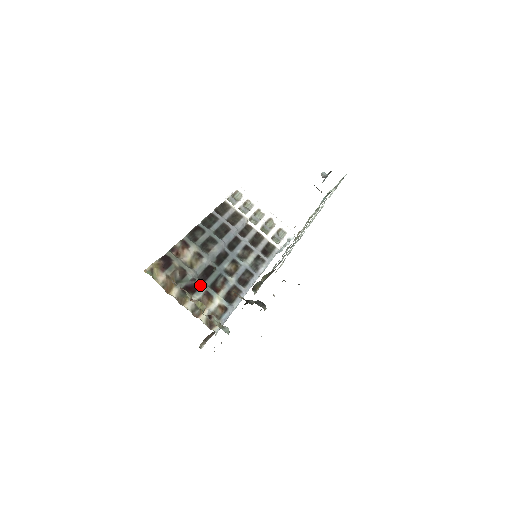
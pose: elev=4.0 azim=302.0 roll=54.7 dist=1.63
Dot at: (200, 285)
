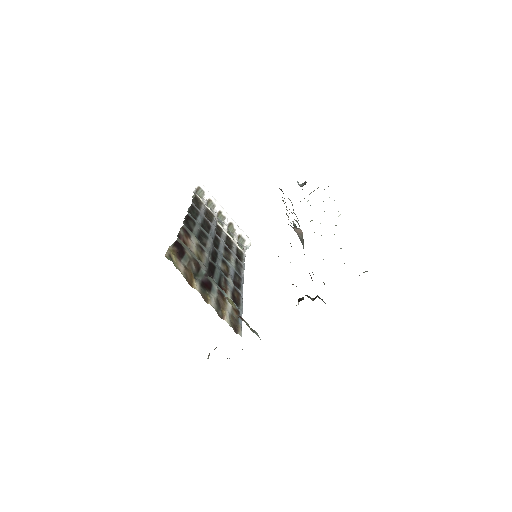
Dot at: (212, 282)
